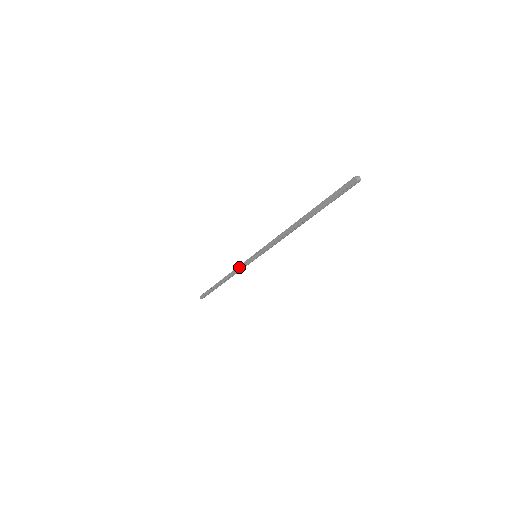
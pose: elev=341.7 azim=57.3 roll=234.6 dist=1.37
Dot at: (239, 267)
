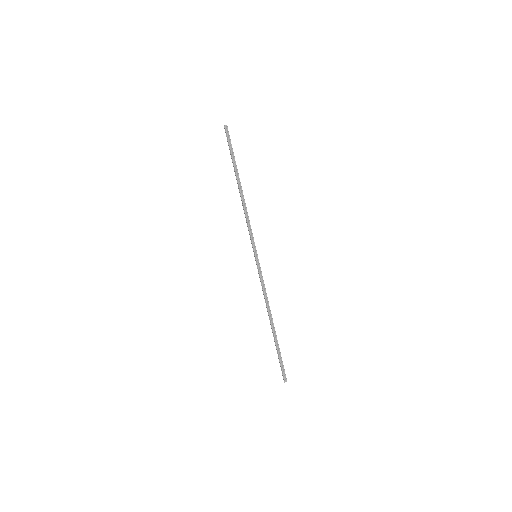
Dot at: (248, 227)
